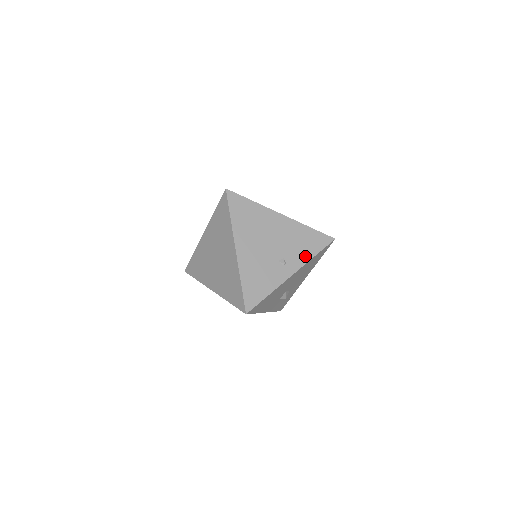
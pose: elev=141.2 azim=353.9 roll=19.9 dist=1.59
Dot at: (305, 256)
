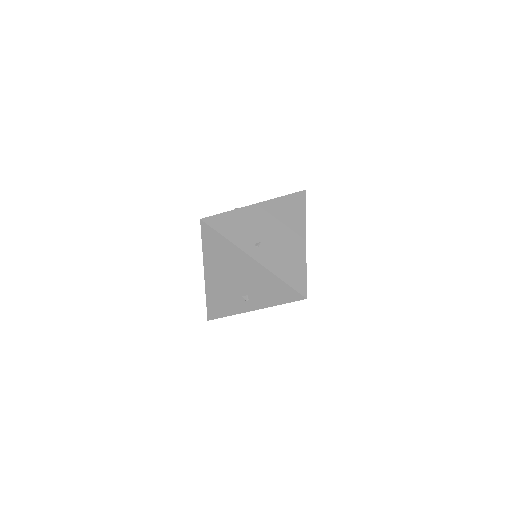
Dot at: (269, 301)
